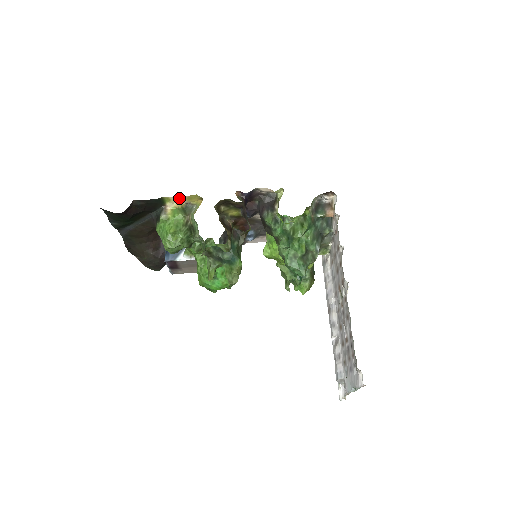
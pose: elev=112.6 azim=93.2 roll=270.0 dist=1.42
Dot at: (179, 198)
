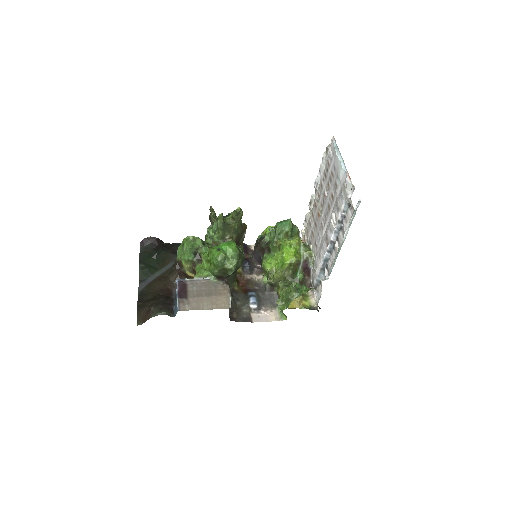
Dot at: occluded
